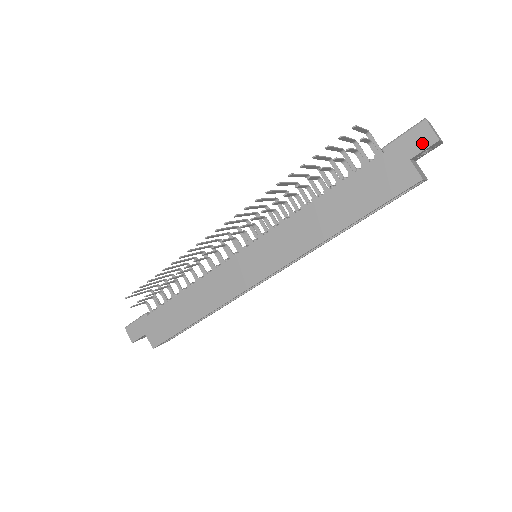
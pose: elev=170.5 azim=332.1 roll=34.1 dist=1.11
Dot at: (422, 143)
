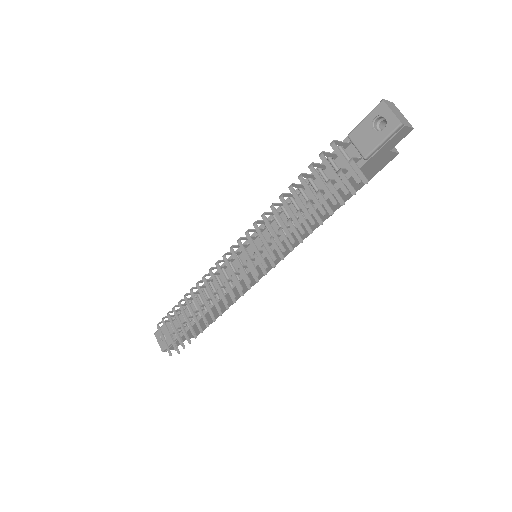
Dot at: (400, 138)
